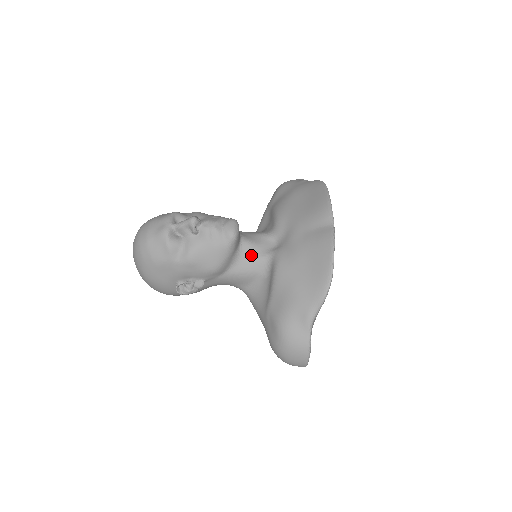
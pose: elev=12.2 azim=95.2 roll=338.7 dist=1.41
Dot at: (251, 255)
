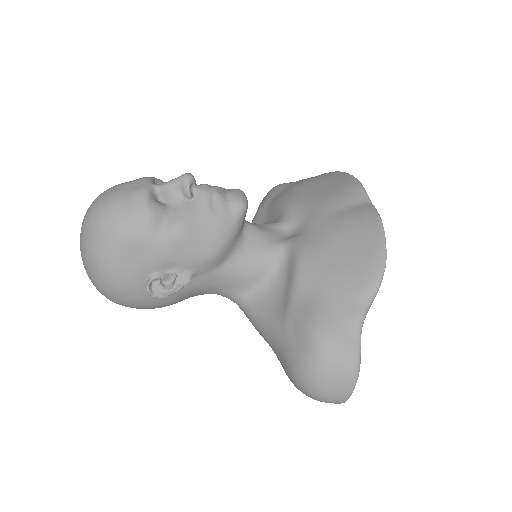
Dot at: (258, 243)
